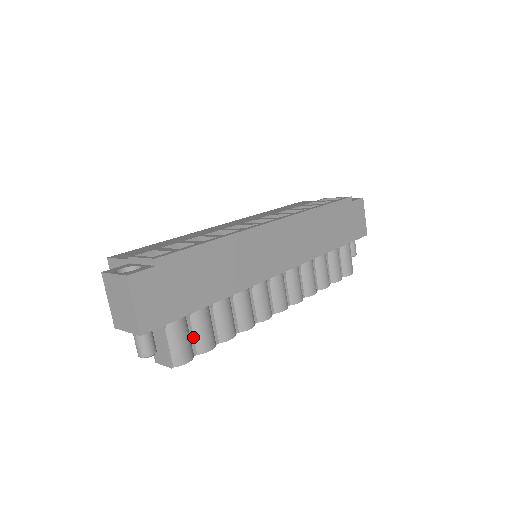
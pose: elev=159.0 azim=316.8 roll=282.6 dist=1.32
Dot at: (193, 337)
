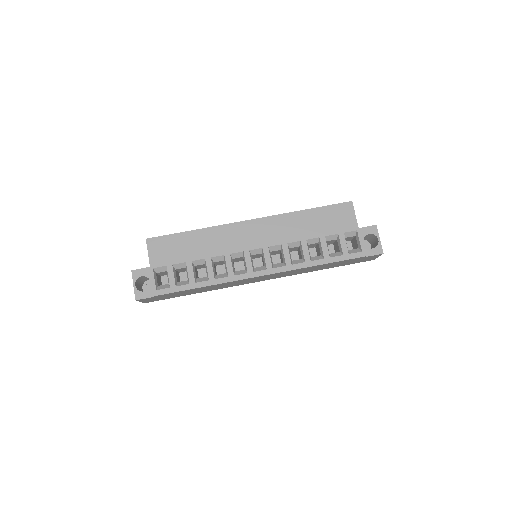
Dot at: occluded
